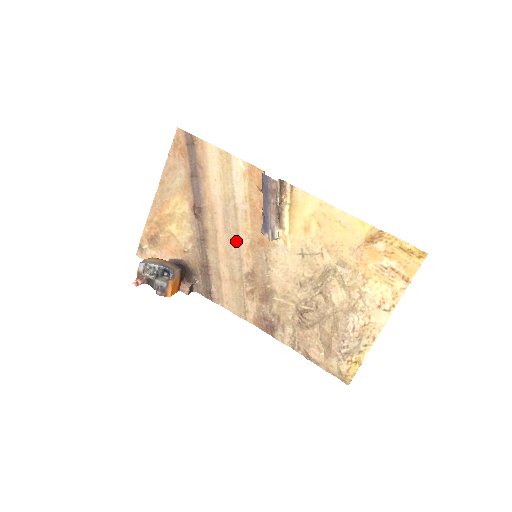
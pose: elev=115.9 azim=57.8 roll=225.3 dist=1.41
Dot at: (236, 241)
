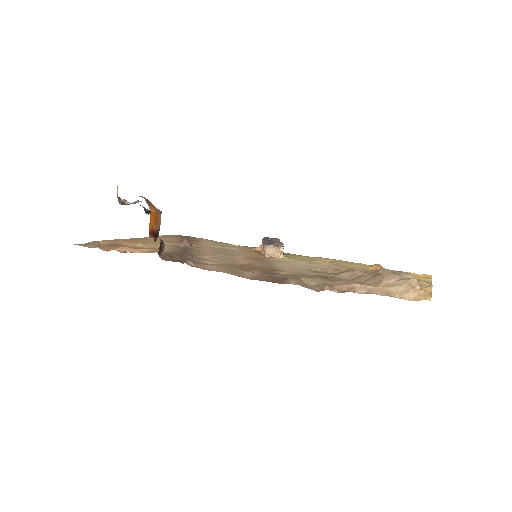
Dot at: (229, 255)
